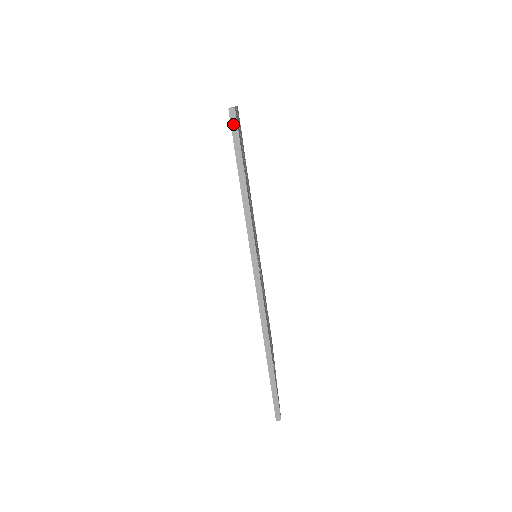
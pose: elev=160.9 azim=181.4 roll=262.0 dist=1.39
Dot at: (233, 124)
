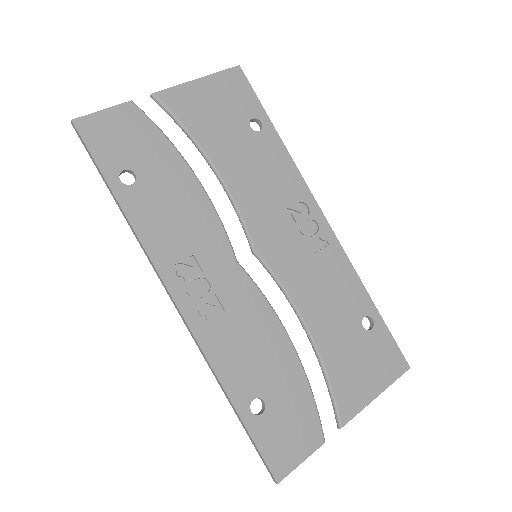
Dot at: (79, 136)
